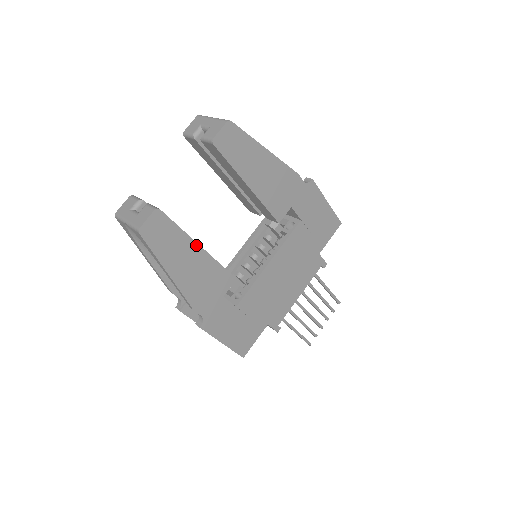
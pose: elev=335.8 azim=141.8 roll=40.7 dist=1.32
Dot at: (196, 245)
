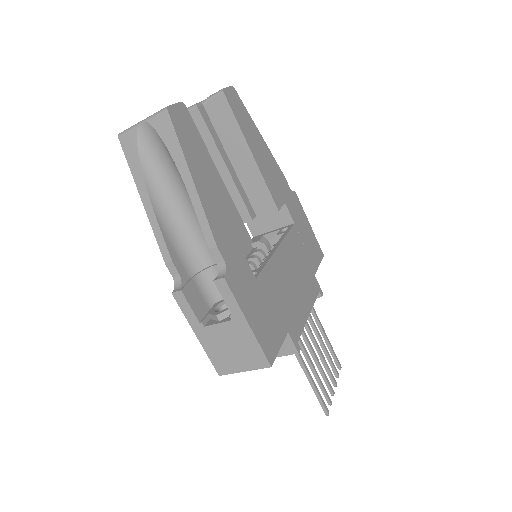
Dot at: (215, 170)
